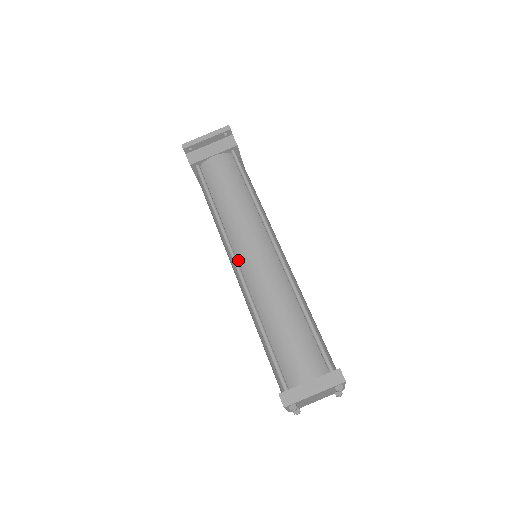
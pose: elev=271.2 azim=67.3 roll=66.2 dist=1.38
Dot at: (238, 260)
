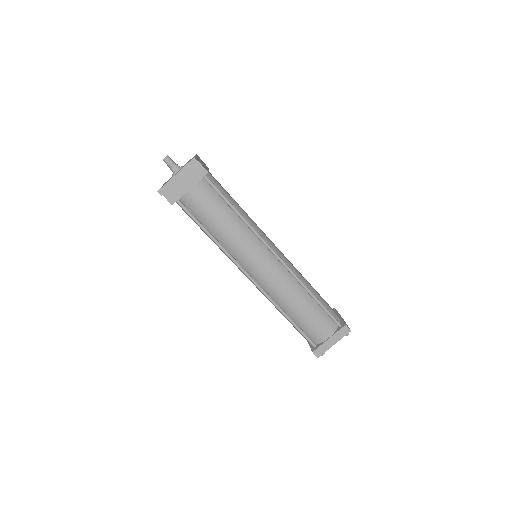
Dot at: (250, 274)
